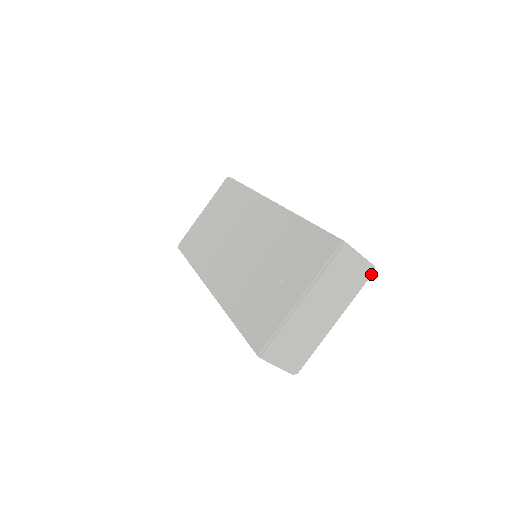
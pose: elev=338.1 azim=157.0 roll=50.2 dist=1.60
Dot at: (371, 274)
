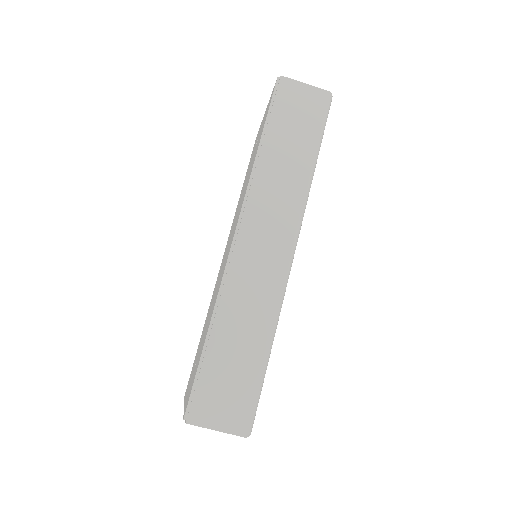
Dot at: (245, 435)
